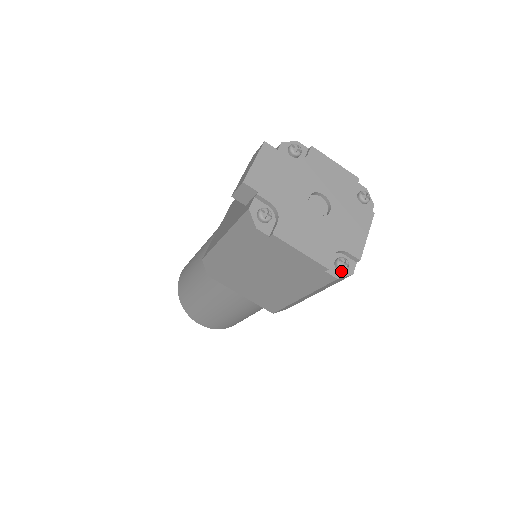
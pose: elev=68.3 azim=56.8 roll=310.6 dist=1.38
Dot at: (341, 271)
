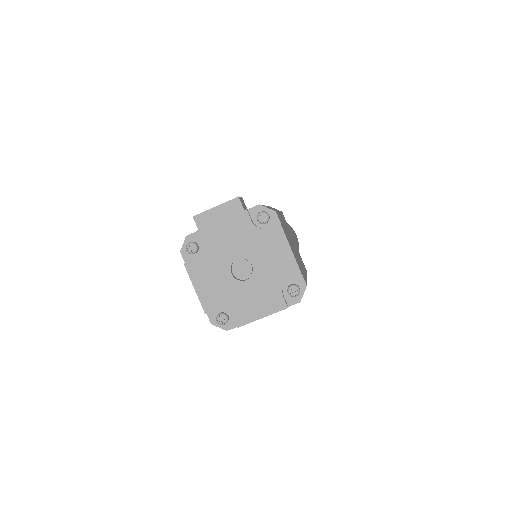
Dot at: (218, 322)
